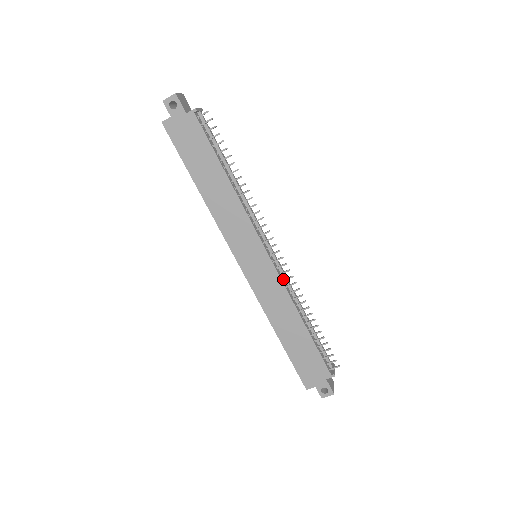
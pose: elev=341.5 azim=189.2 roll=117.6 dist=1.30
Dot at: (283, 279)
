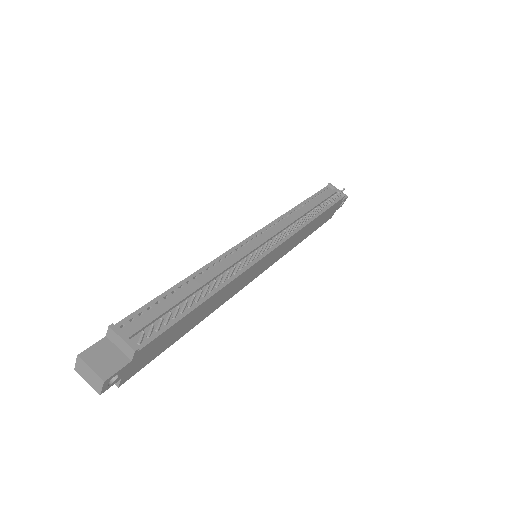
Dot at: (287, 234)
